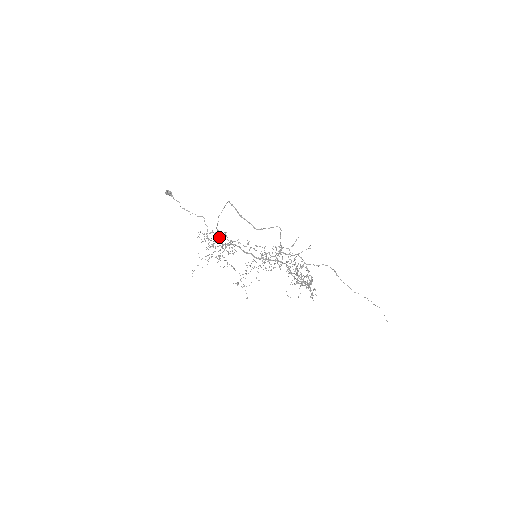
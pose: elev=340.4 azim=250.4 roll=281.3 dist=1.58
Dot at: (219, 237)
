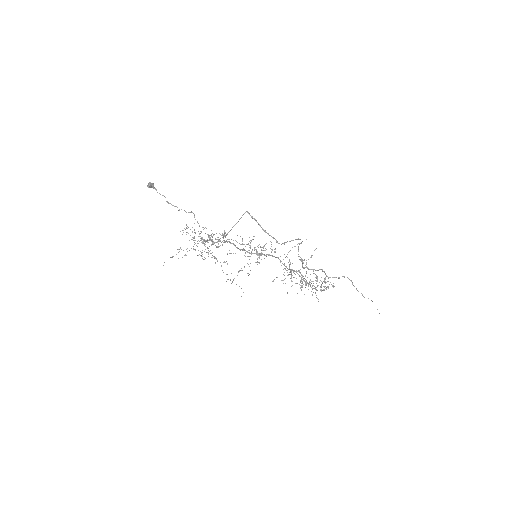
Dot at: (213, 235)
